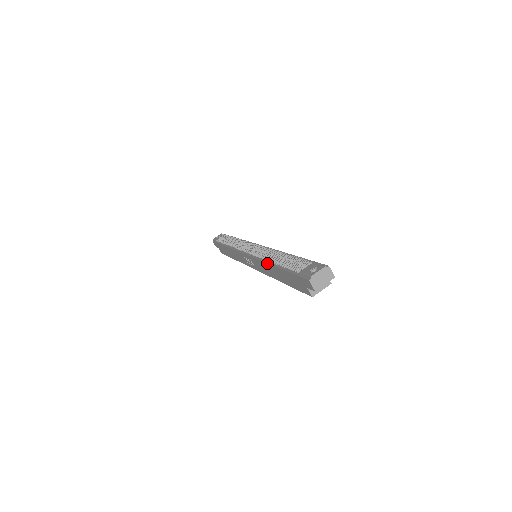
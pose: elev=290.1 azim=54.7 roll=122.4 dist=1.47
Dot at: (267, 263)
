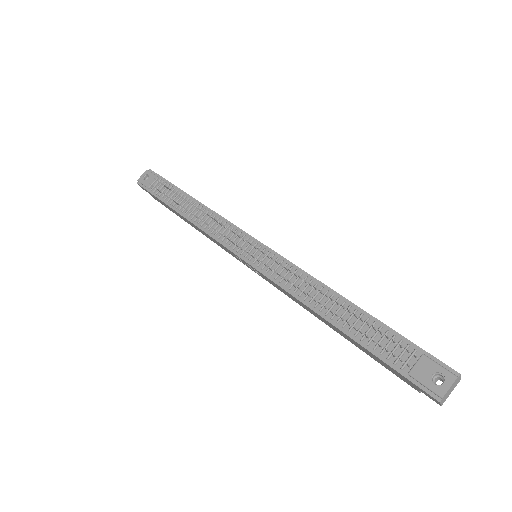
Dot at: (314, 311)
